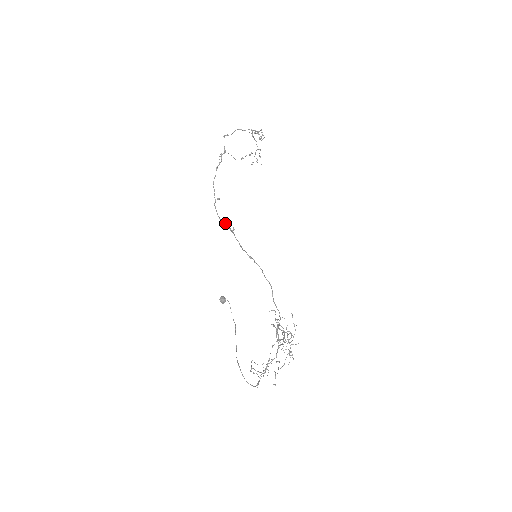
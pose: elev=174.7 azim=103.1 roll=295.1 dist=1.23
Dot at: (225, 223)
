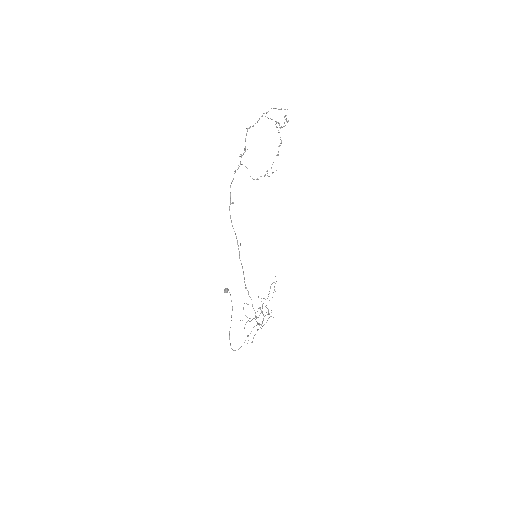
Dot at: (235, 234)
